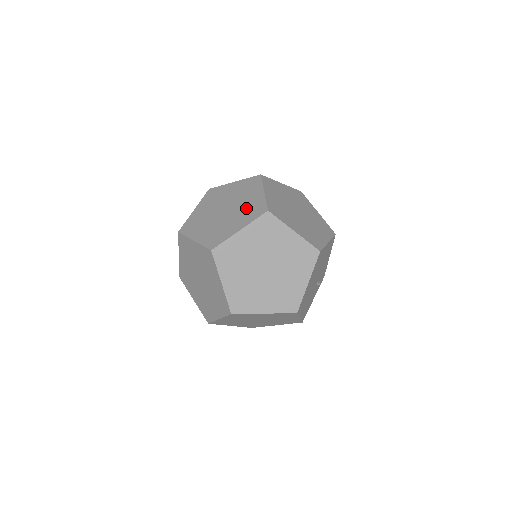
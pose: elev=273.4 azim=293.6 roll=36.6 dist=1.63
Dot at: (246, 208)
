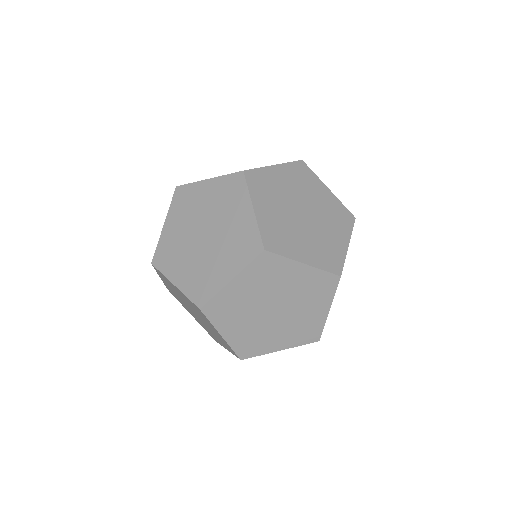
Dot at: (233, 238)
